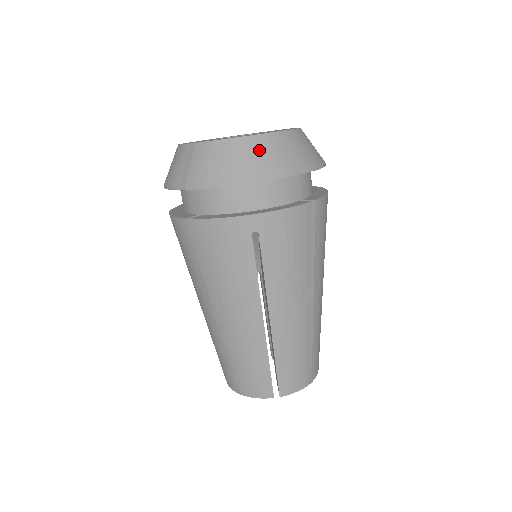
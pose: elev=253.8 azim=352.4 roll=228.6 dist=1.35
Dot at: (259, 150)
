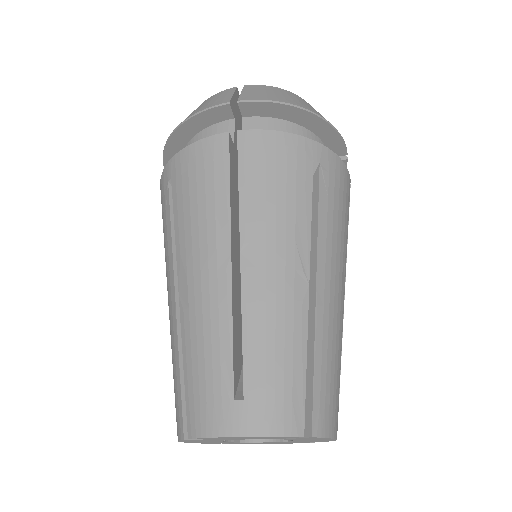
Dot at: (313, 108)
